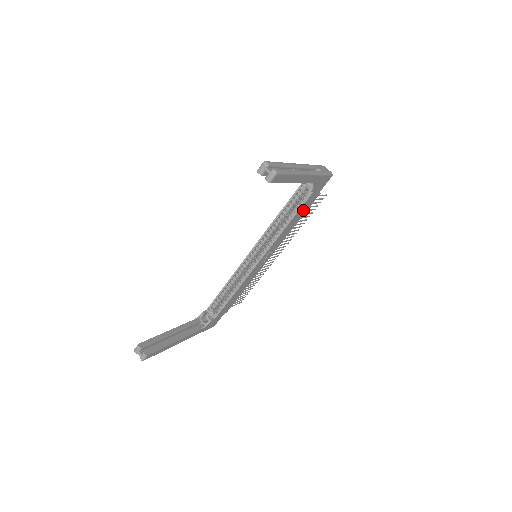
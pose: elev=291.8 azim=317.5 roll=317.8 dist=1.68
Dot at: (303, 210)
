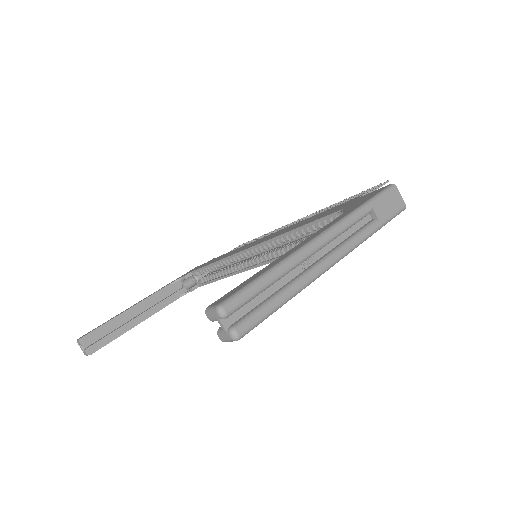
Dot at: occluded
